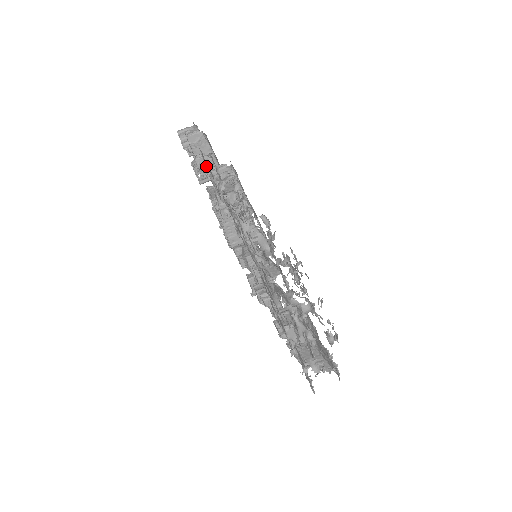
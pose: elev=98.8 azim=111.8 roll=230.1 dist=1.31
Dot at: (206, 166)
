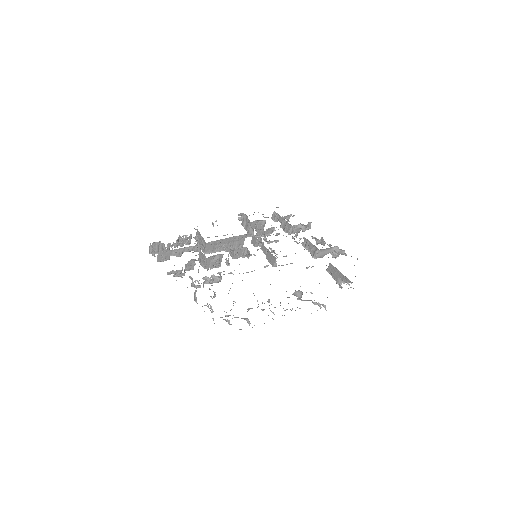
Dot at: (181, 270)
